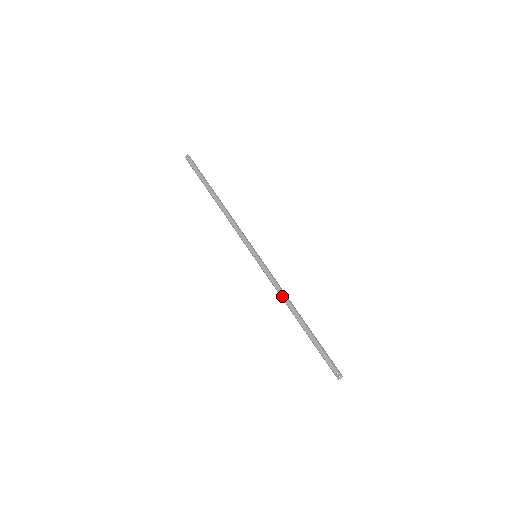
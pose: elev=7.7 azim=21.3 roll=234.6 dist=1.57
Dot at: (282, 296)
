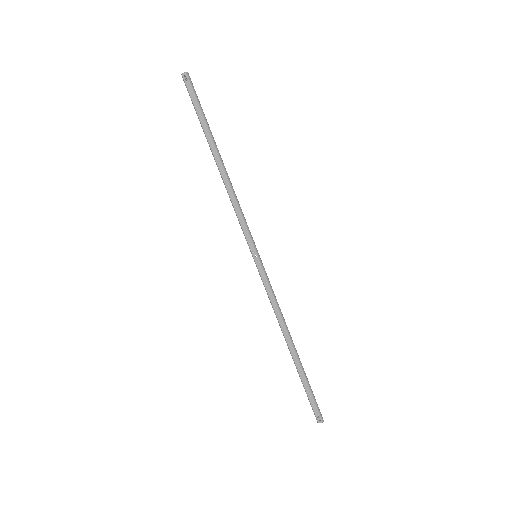
Dot at: (278, 317)
